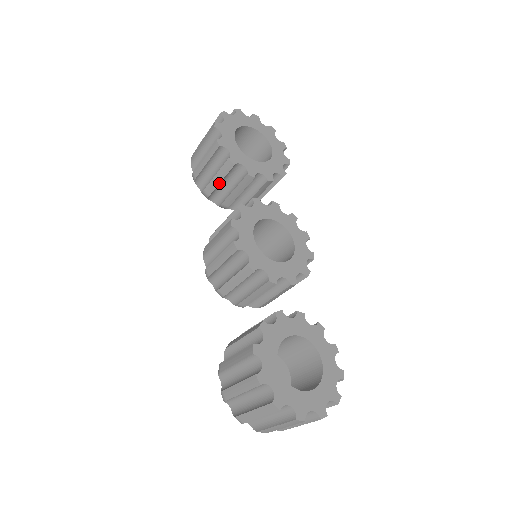
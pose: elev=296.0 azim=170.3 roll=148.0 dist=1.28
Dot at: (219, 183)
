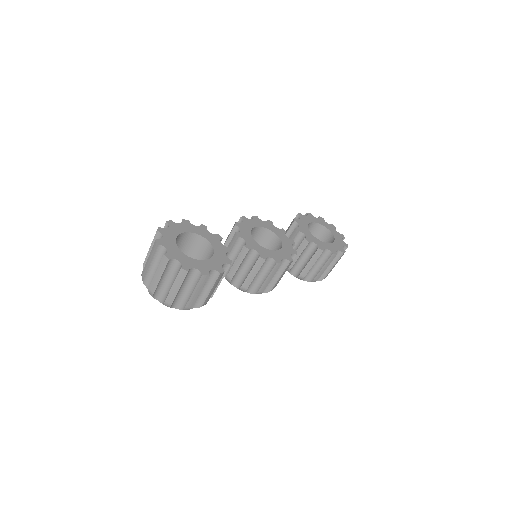
Dot at: occluded
